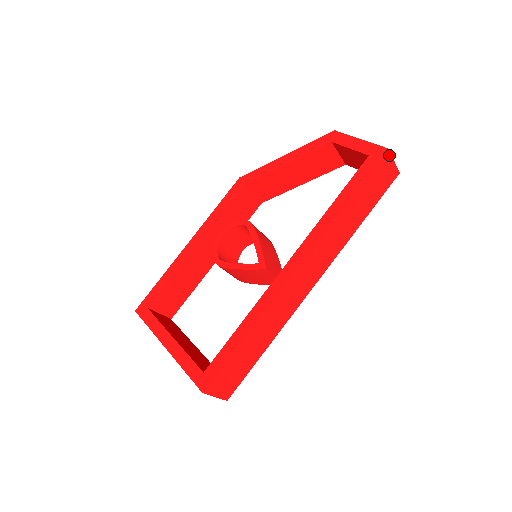
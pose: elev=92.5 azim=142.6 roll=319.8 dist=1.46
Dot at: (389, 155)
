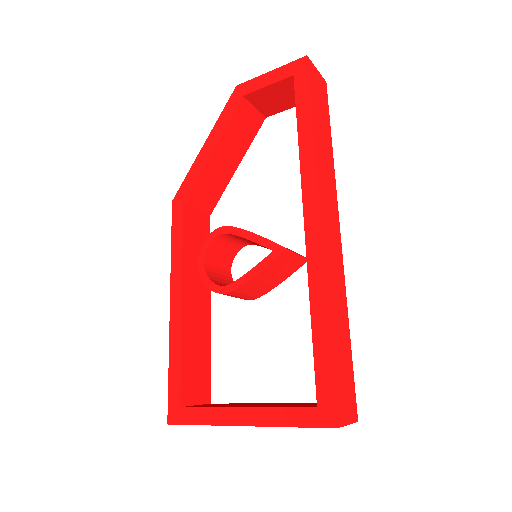
Dot at: (311, 63)
